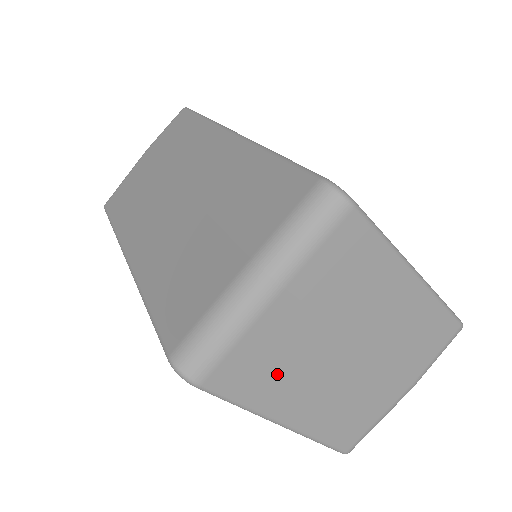
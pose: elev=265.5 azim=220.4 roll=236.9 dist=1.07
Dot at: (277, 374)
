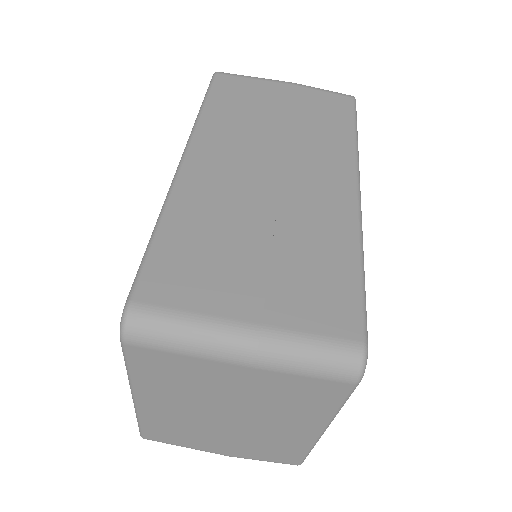
Dot at: (175, 384)
